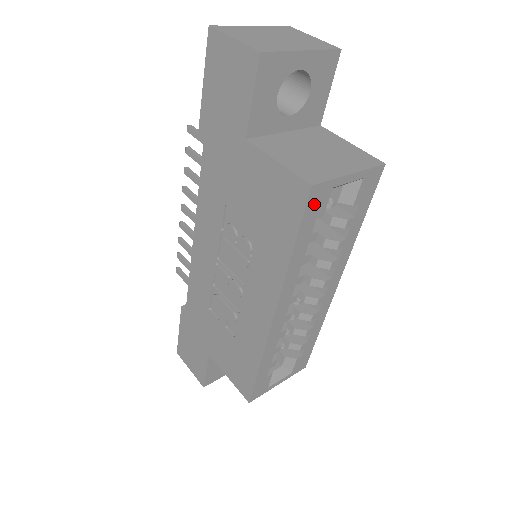
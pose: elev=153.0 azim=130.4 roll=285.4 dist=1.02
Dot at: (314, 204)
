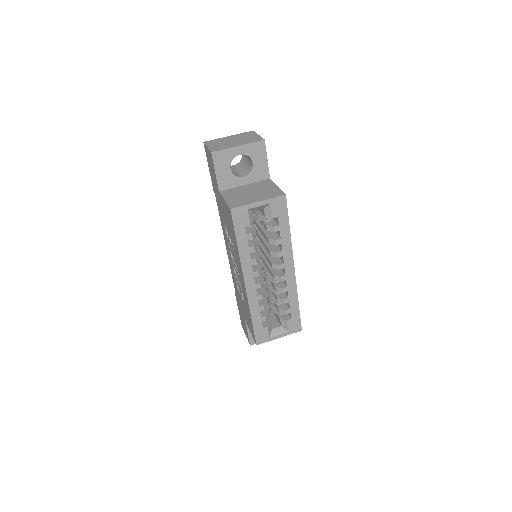
Dot at: (238, 218)
